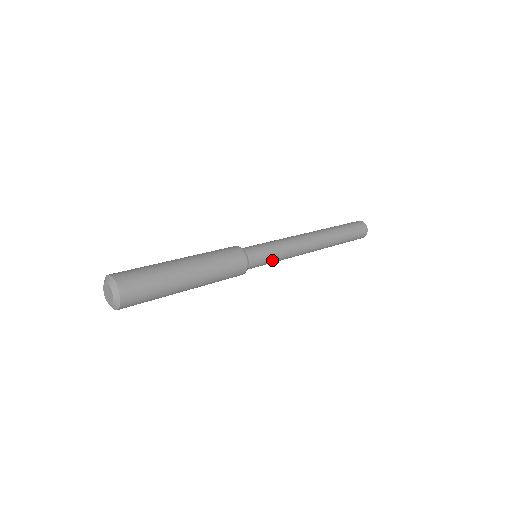
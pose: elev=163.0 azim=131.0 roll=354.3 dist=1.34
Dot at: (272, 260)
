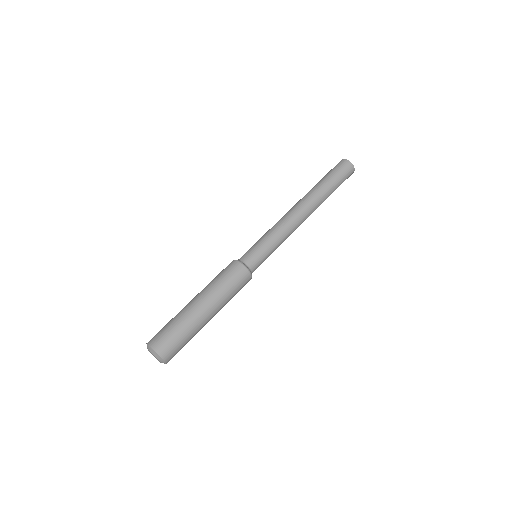
Dot at: occluded
